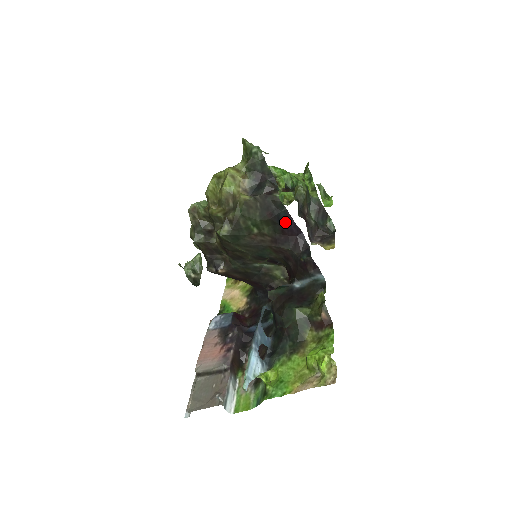
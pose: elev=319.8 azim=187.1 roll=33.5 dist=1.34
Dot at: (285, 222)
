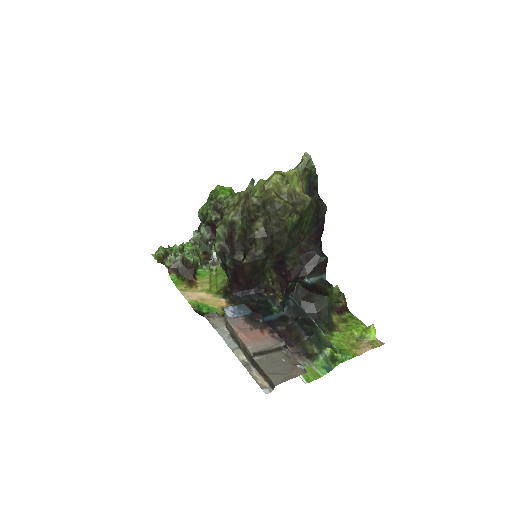
Dot at: (319, 226)
